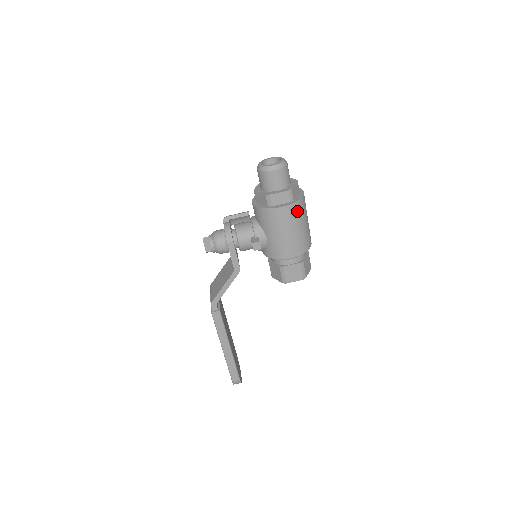
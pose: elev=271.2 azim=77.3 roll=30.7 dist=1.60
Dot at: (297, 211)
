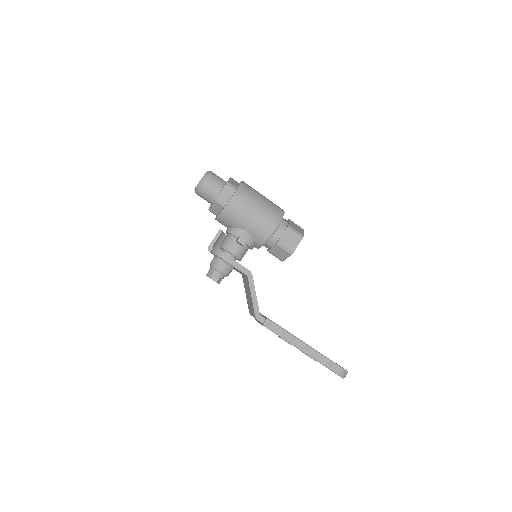
Dot at: (246, 192)
